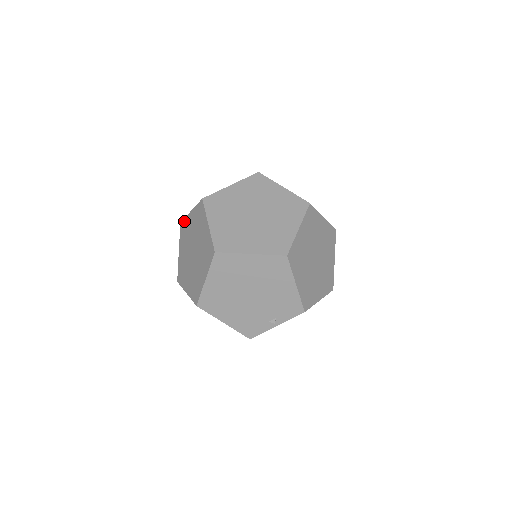
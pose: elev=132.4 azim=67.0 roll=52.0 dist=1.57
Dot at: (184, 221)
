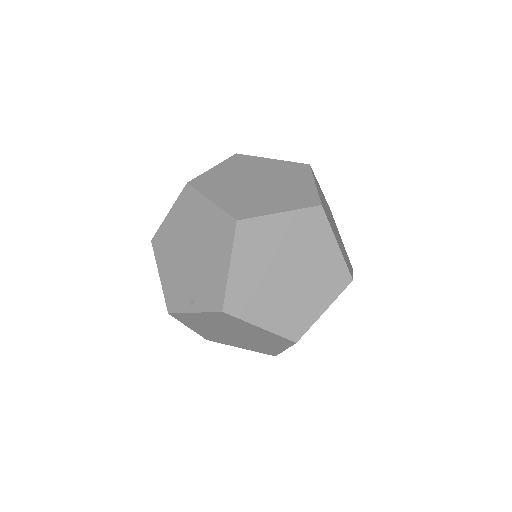
Dot at: occluded
